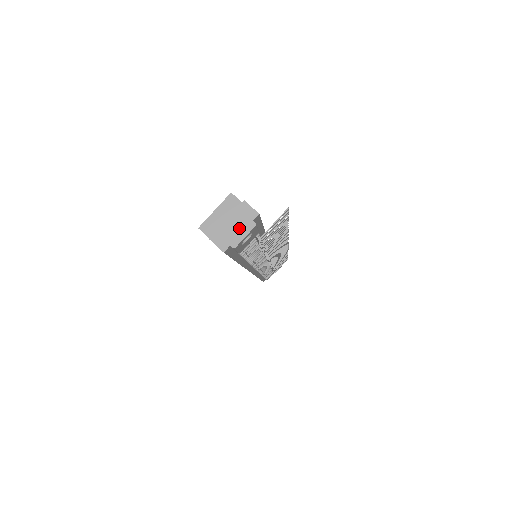
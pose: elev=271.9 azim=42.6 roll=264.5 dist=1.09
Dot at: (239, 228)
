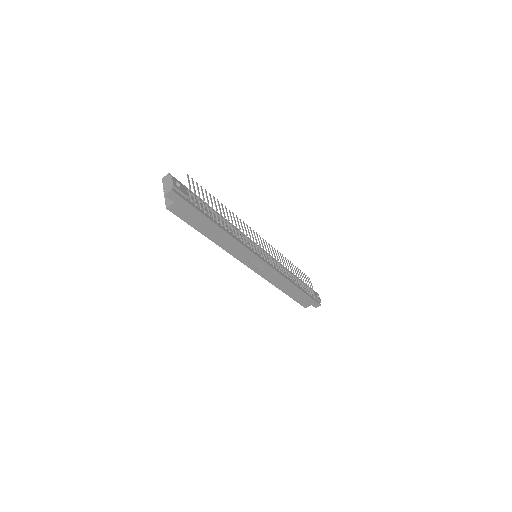
Dot at: (168, 182)
